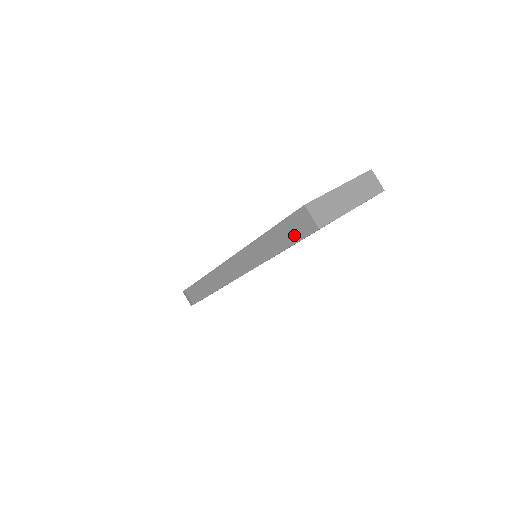
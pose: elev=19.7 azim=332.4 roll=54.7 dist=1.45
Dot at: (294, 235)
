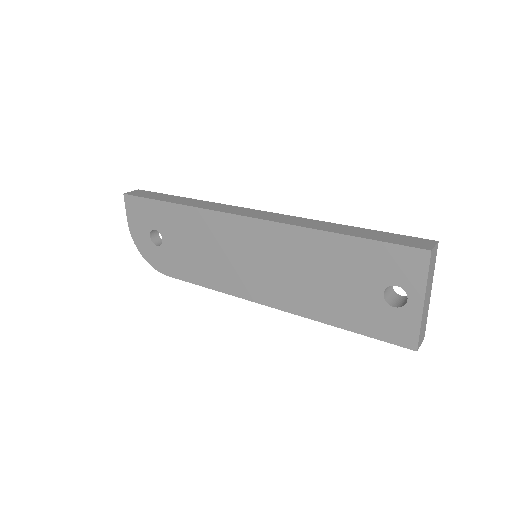
Dot at: occluded
